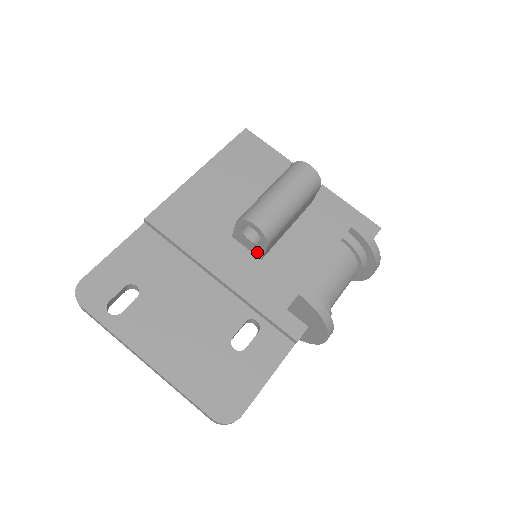
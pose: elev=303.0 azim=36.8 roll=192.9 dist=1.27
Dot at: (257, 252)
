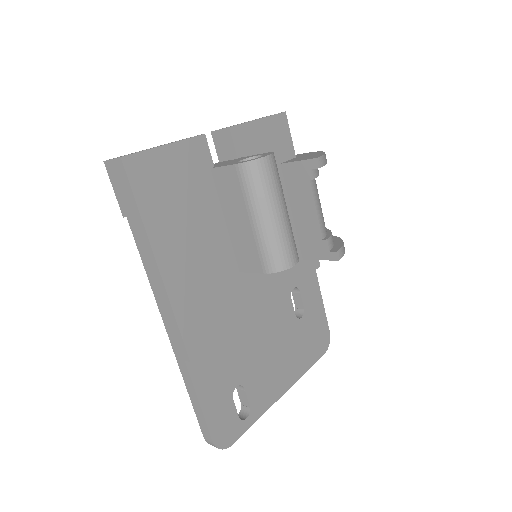
Dot at: occluded
